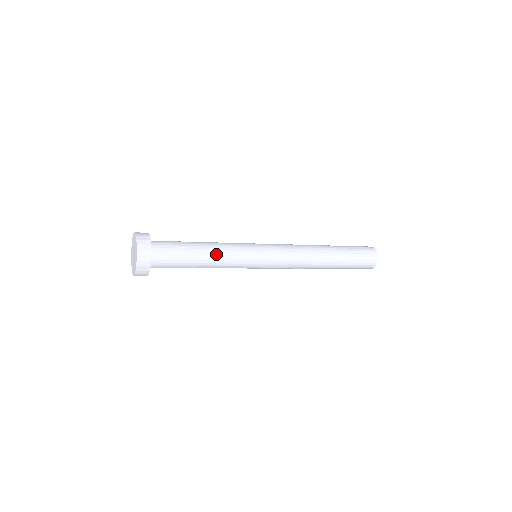
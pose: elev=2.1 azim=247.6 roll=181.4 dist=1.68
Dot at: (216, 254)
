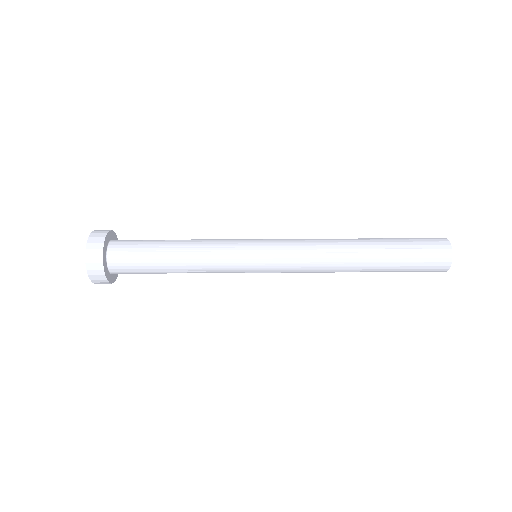
Dot at: occluded
